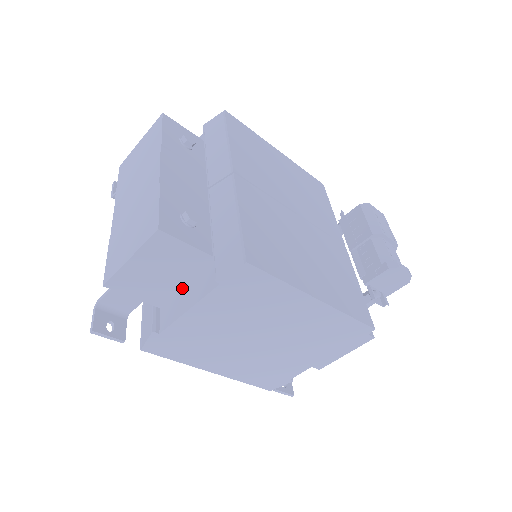
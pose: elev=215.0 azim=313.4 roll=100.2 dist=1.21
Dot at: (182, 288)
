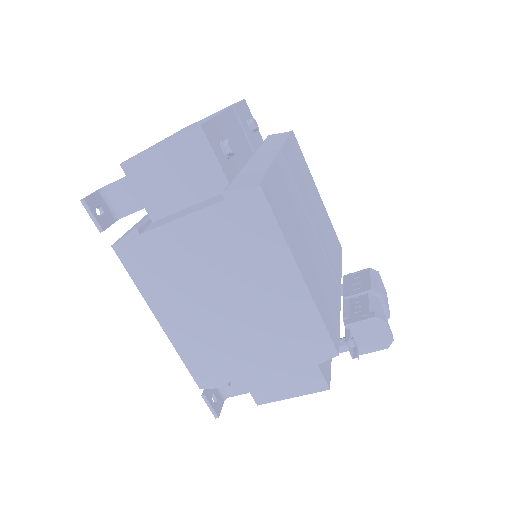
Dot at: (184, 208)
